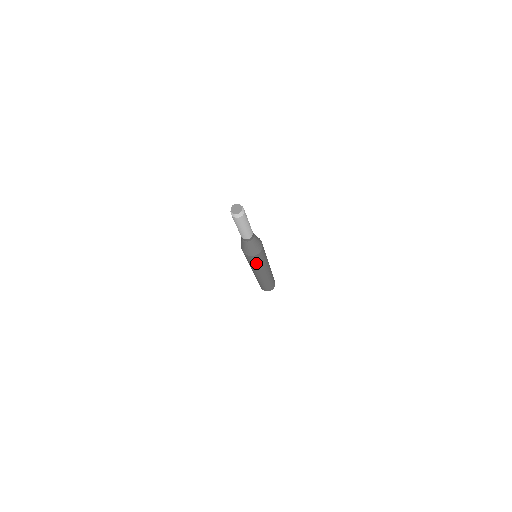
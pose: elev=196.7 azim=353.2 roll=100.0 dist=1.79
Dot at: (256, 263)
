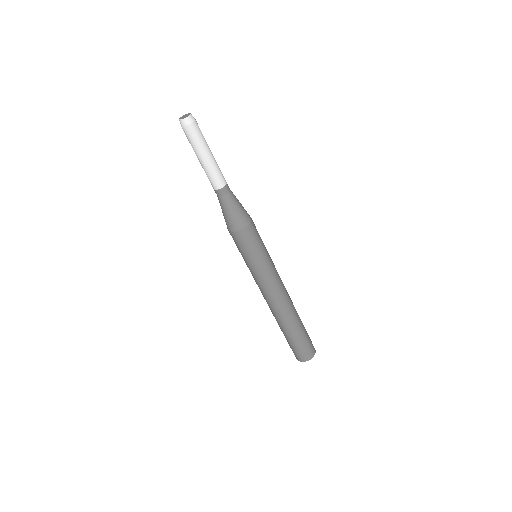
Dot at: (257, 253)
